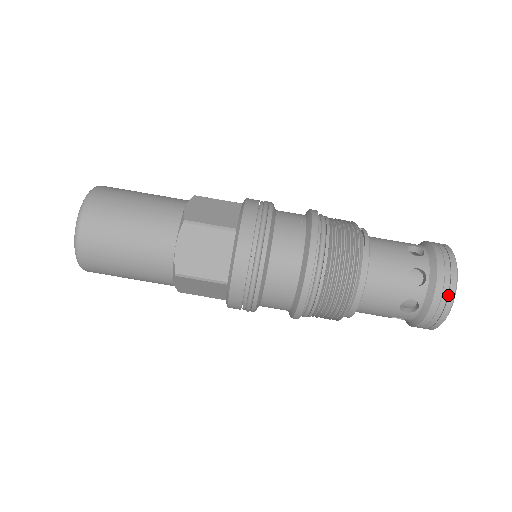
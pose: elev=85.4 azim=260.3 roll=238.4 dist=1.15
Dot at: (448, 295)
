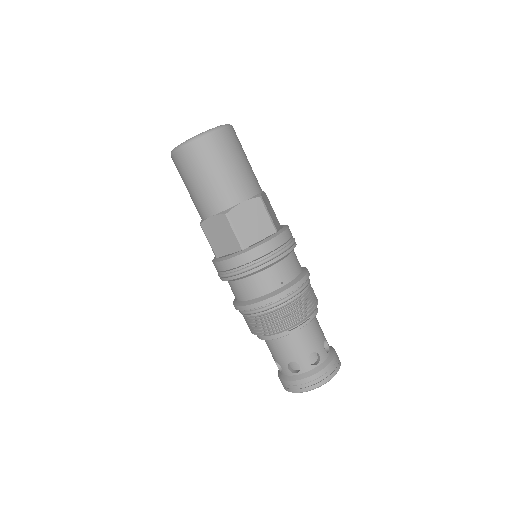
Dot at: (294, 389)
